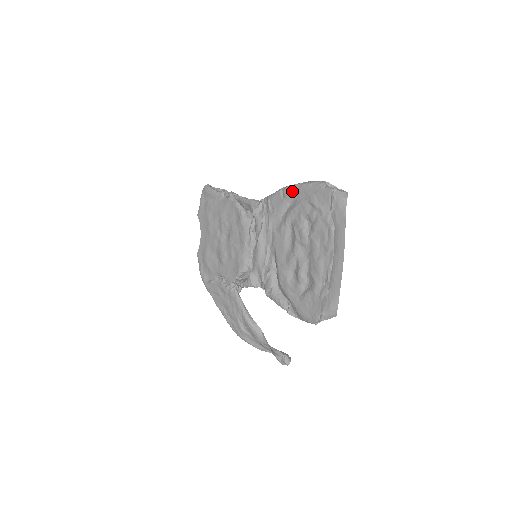
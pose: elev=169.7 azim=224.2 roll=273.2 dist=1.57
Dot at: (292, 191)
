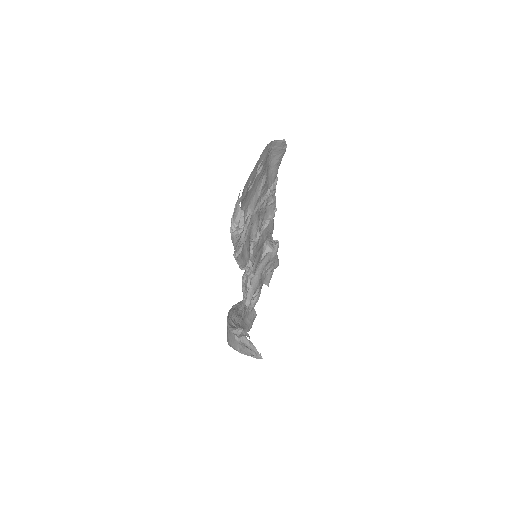
Dot at: occluded
